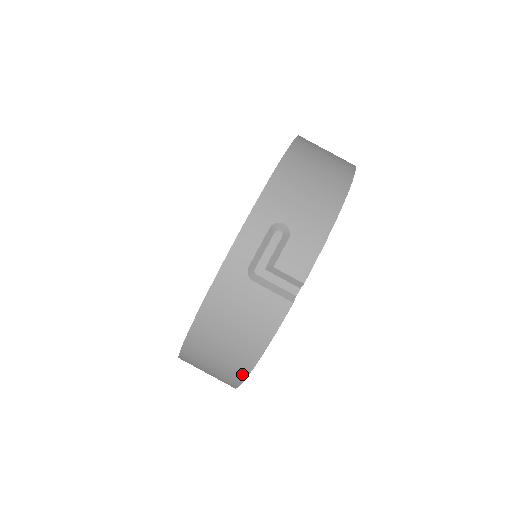
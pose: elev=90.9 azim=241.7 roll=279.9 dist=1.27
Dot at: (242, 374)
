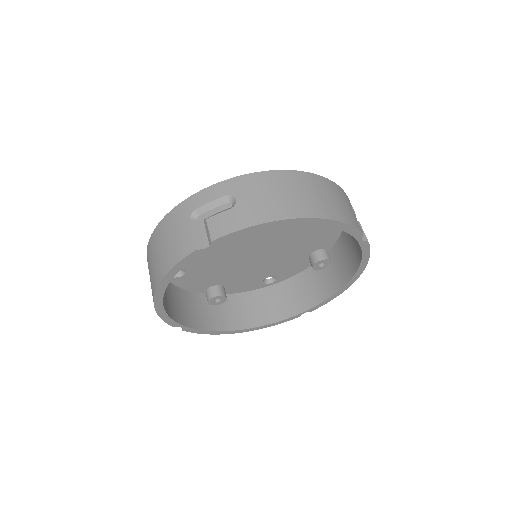
Dot at: (154, 291)
